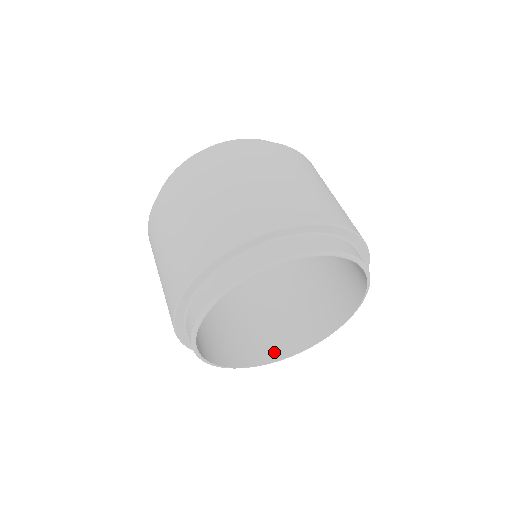
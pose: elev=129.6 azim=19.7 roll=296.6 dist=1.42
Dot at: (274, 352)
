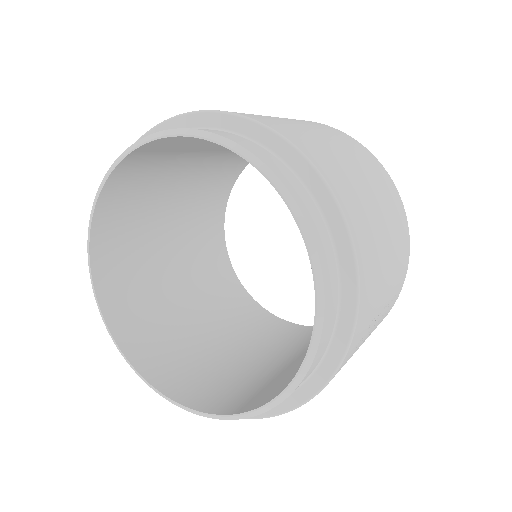
Dot at: (267, 398)
